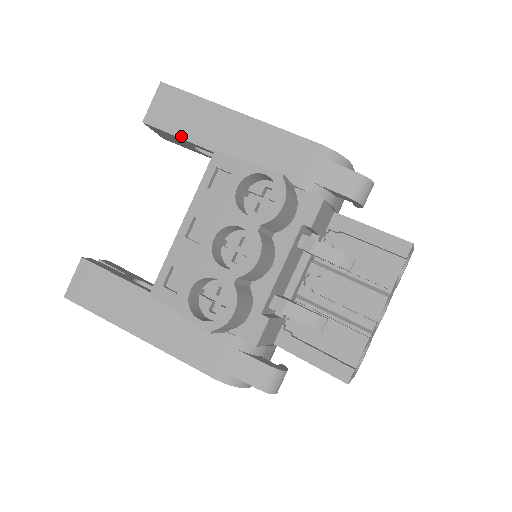
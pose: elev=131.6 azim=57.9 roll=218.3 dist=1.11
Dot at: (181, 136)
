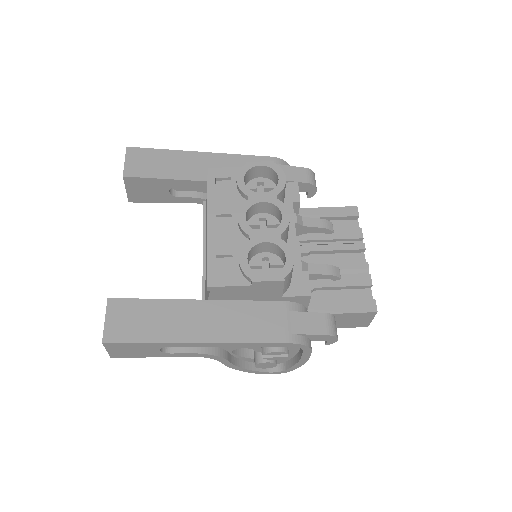
Dot at: (163, 177)
